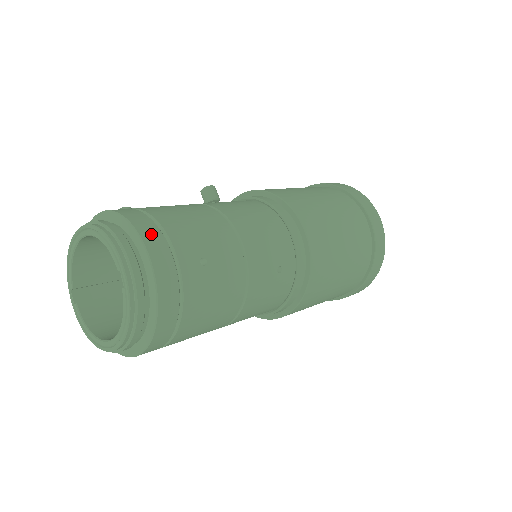
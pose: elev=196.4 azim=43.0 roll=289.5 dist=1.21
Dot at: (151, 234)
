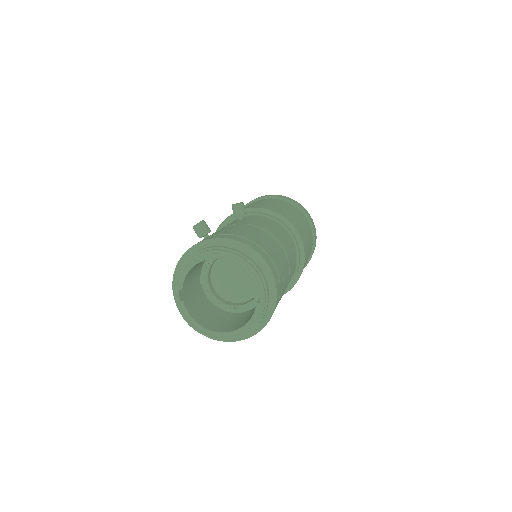
Dot at: (271, 264)
